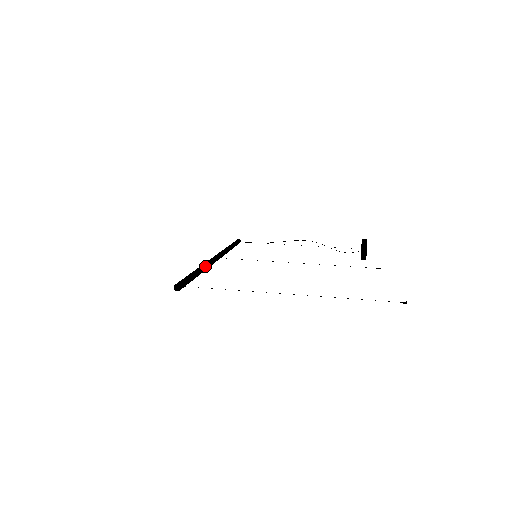
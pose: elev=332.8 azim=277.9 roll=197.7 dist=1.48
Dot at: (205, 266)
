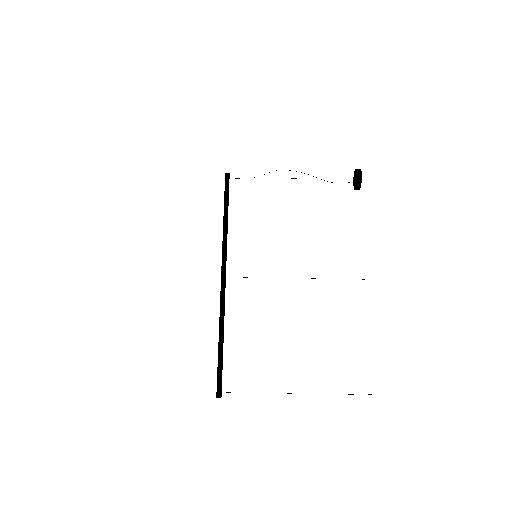
Dot at: (223, 326)
